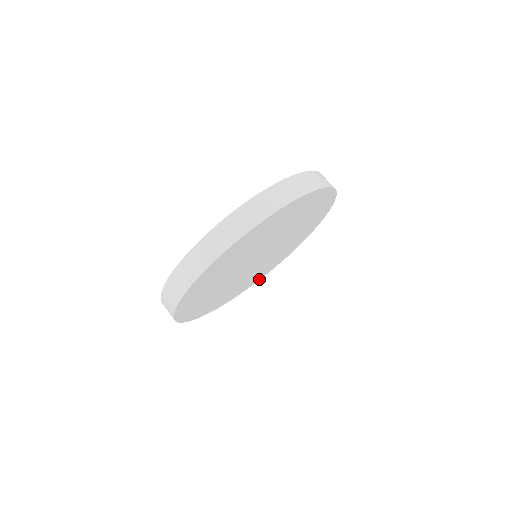
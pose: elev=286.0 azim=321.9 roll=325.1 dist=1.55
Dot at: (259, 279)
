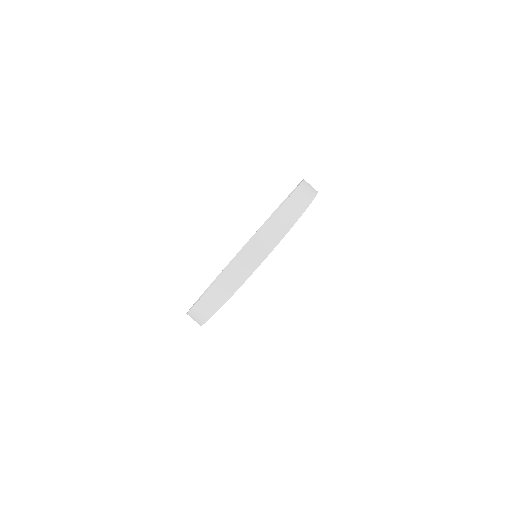
Dot at: occluded
